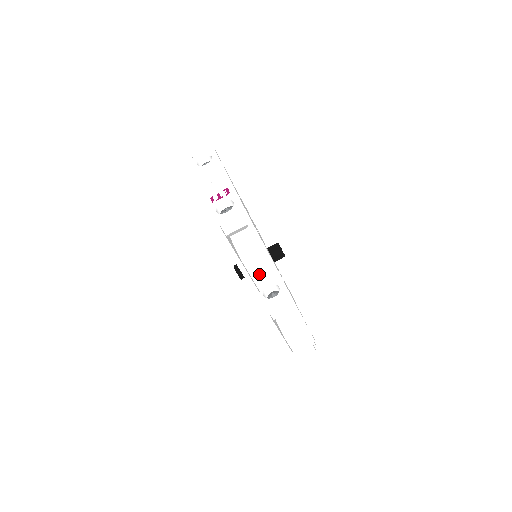
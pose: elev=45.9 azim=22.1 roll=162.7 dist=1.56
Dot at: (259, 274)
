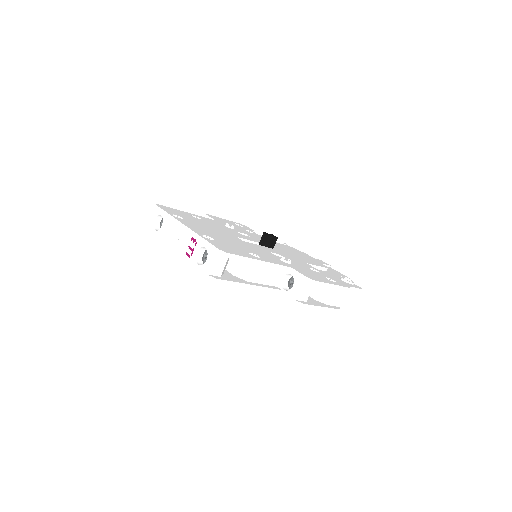
Dot at: (268, 278)
